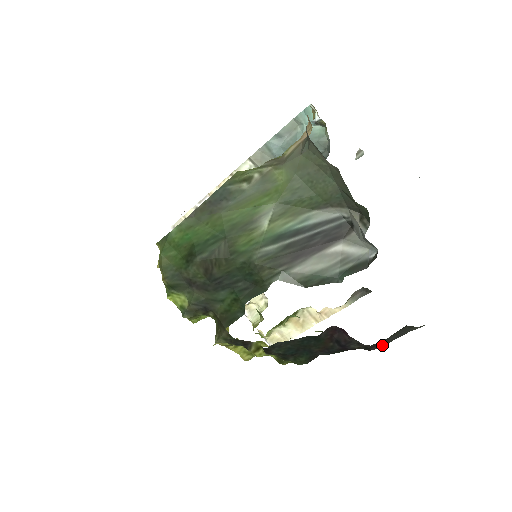
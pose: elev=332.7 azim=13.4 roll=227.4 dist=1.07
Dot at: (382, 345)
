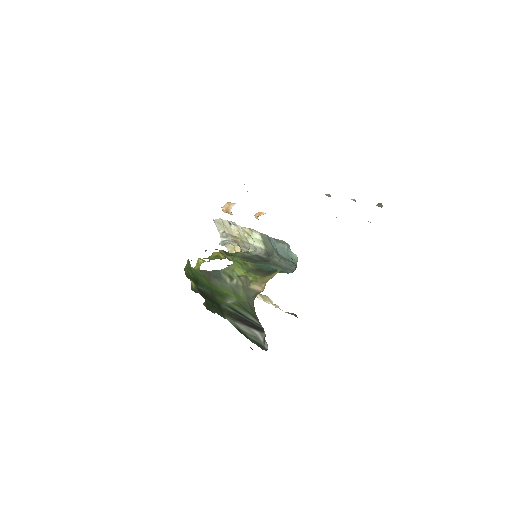
Dot at: occluded
